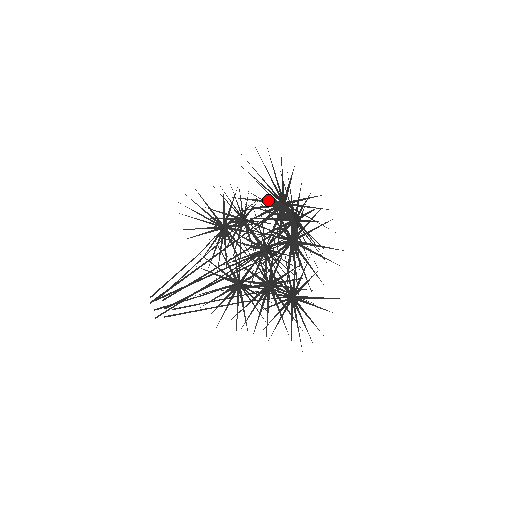
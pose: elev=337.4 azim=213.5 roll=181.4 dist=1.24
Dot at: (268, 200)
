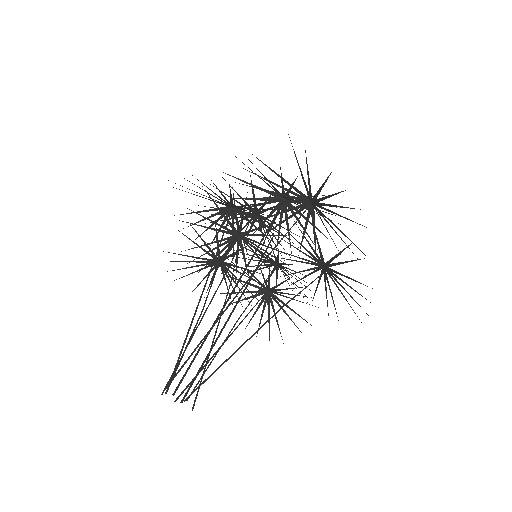
Dot at: (296, 188)
